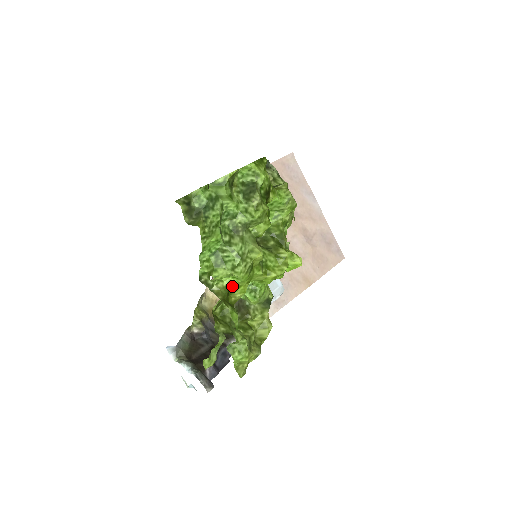
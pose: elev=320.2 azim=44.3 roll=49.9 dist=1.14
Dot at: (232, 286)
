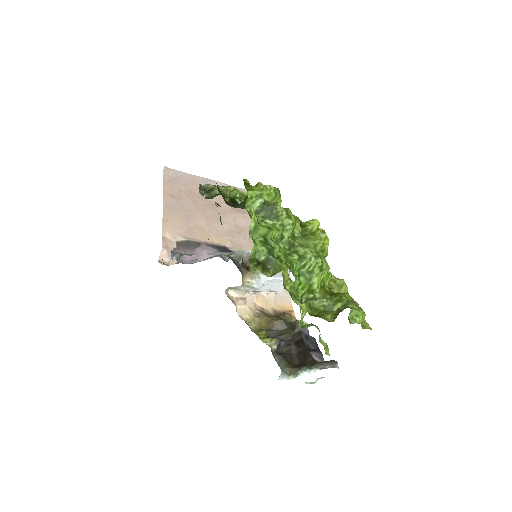
Dot at: (322, 282)
